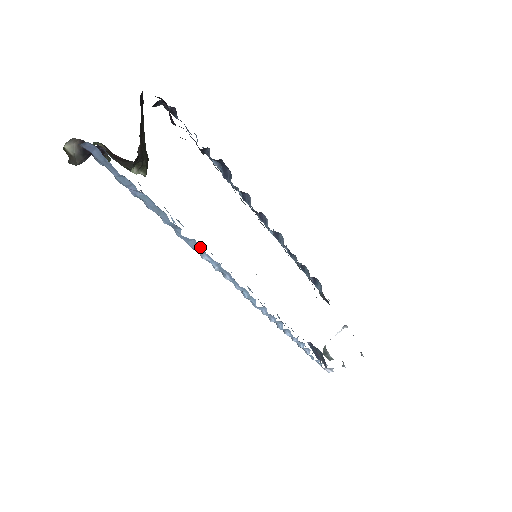
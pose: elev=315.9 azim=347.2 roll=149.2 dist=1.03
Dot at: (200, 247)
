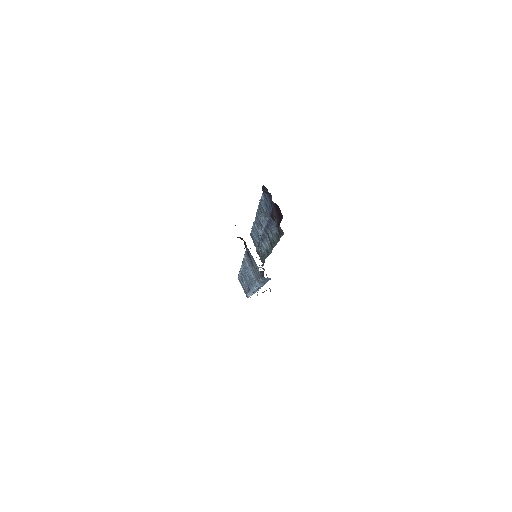
Dot at: occluded
